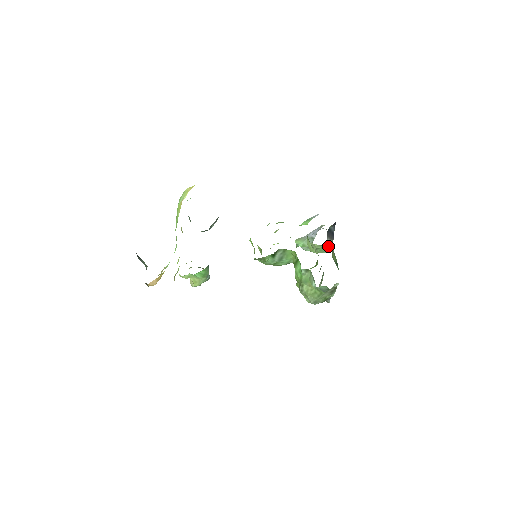
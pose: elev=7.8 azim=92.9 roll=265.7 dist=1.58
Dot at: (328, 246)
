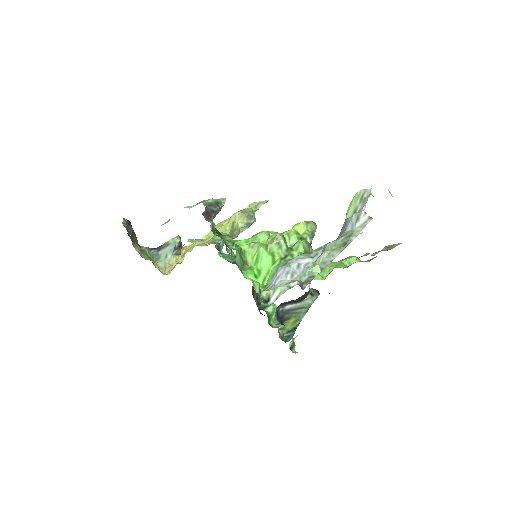
Dot at: (313, 289)
